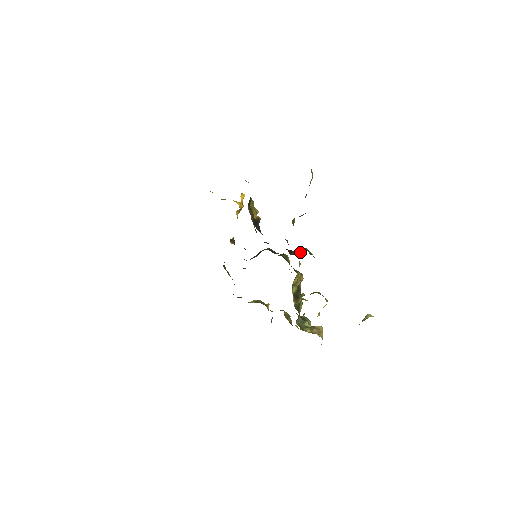
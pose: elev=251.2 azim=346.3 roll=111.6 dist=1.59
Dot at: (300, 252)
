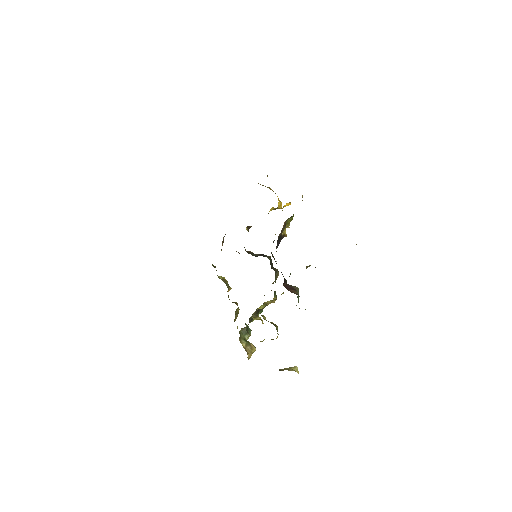
Dot at: (292, 290)
